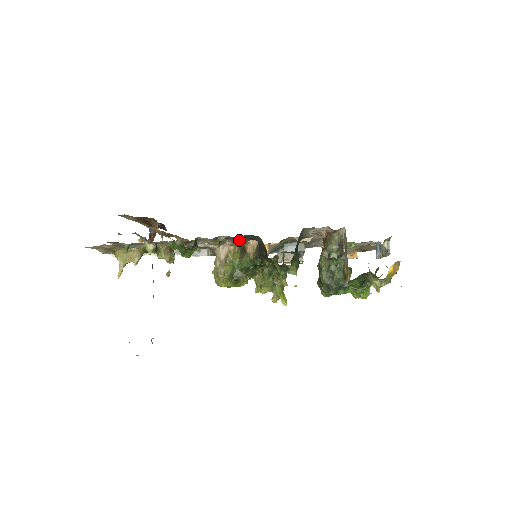
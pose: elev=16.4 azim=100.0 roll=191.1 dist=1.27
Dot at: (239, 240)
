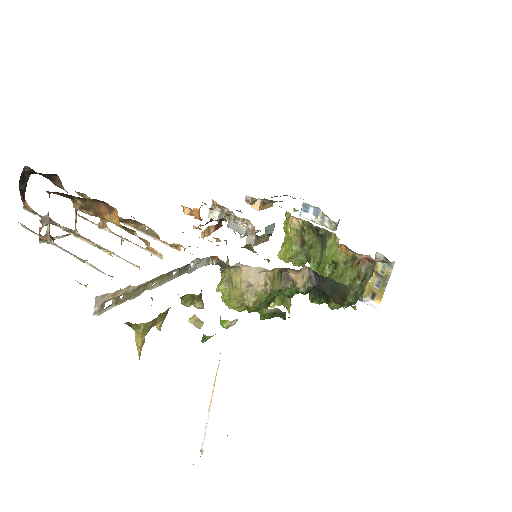
Dot at: occluded
